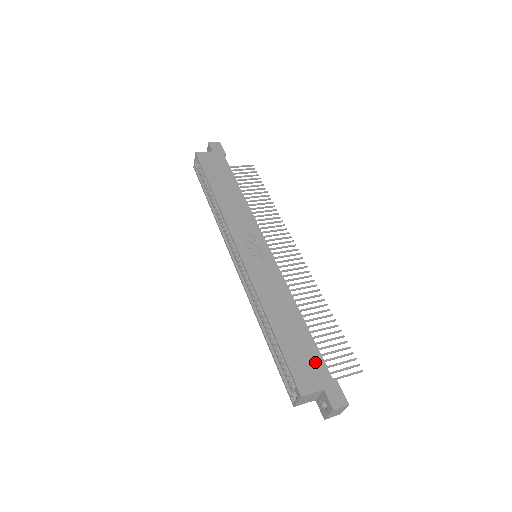
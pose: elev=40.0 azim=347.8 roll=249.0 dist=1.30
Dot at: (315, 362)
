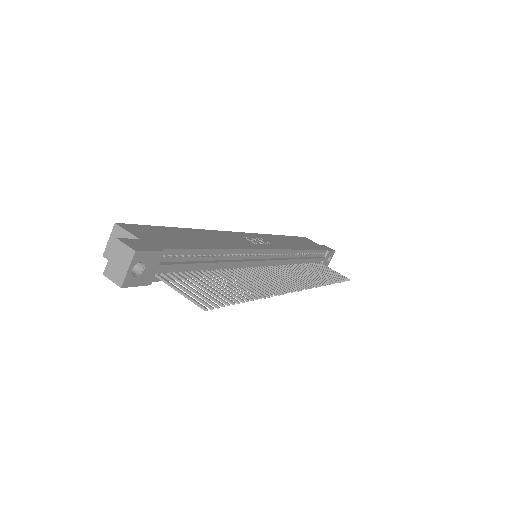
Dot at: (171, 242)
